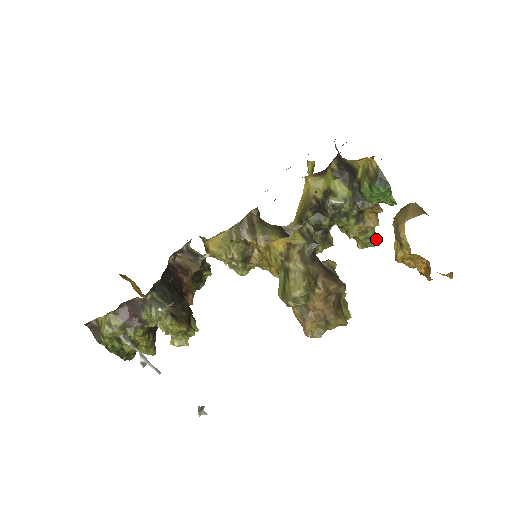
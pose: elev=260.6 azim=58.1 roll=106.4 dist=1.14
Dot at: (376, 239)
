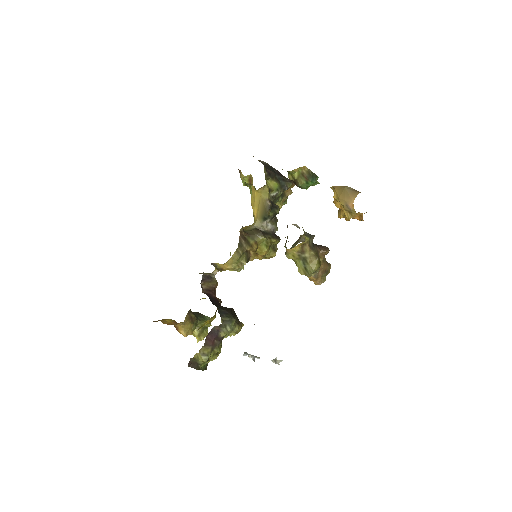
Dot at: occluded
